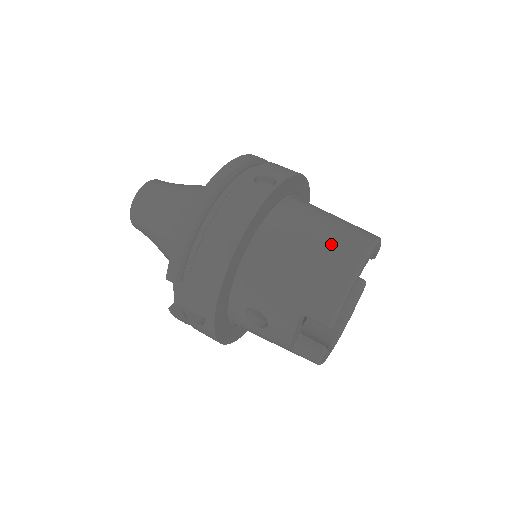
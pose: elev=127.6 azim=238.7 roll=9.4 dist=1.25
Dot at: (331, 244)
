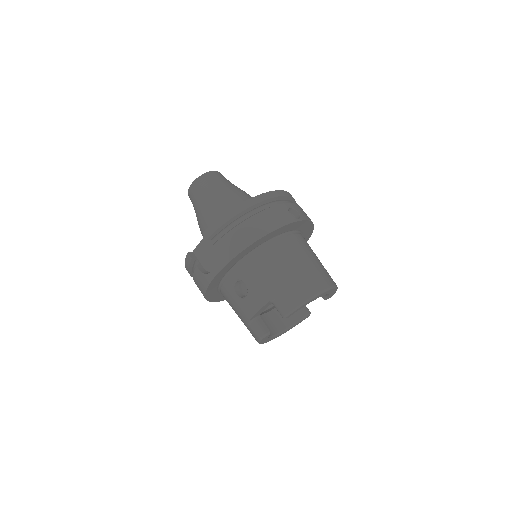
Dot at: (311, 271)
